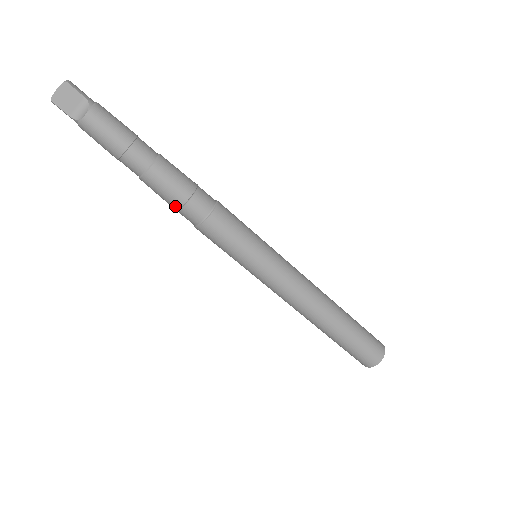
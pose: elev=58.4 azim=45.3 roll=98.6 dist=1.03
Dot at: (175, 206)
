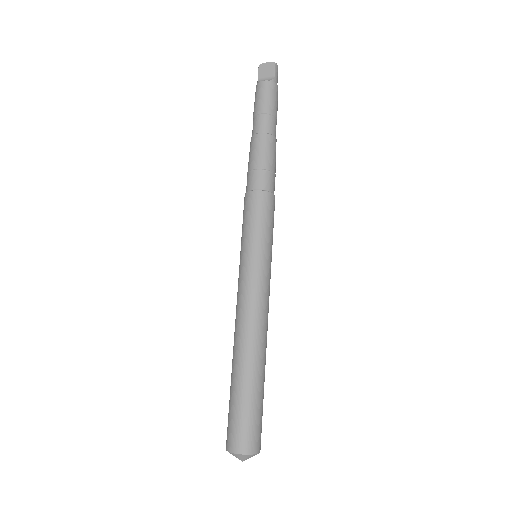
Dot at: (249, 168)
